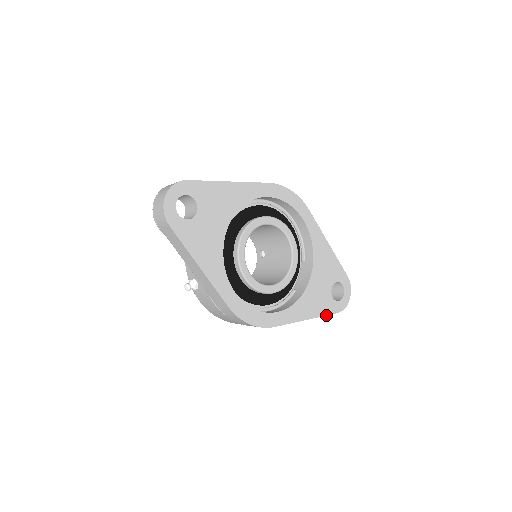
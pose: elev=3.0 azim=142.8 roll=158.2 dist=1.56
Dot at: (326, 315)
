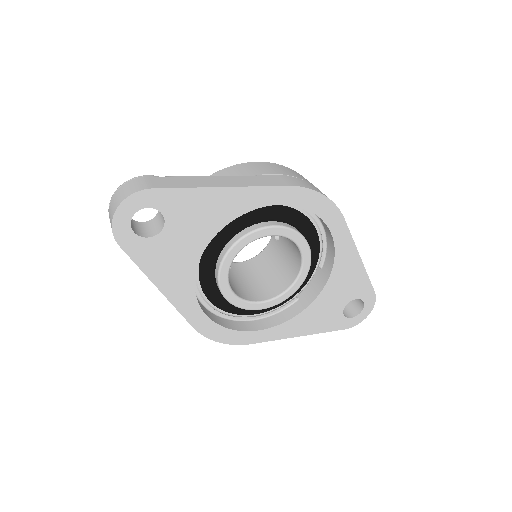
Dot at: (327, 331)
